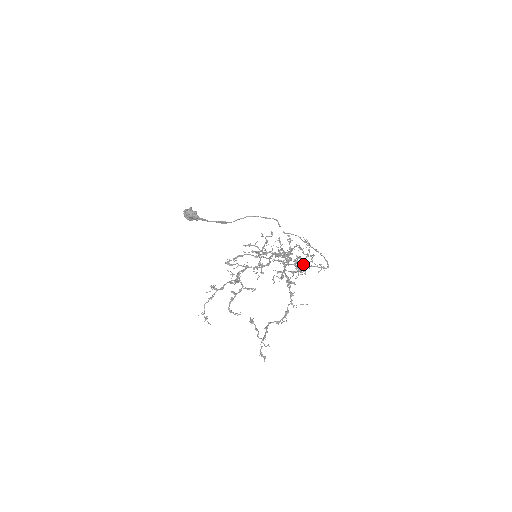
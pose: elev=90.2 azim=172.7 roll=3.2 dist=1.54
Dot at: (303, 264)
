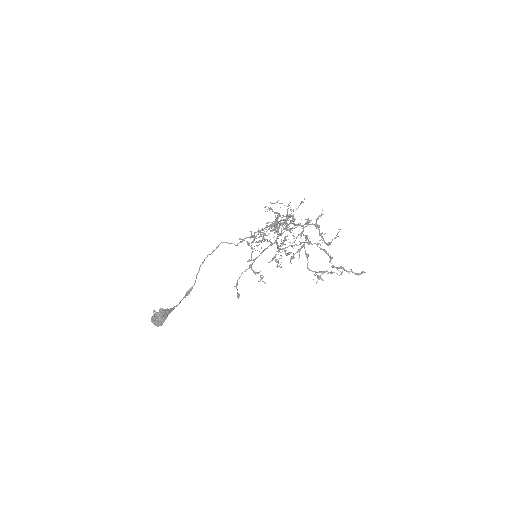
Dot at: (286, 224)
